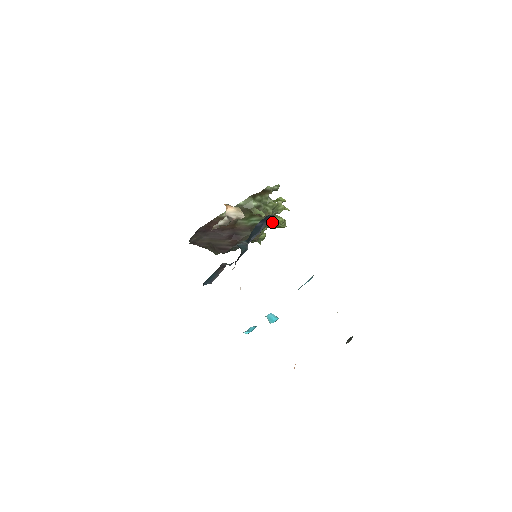
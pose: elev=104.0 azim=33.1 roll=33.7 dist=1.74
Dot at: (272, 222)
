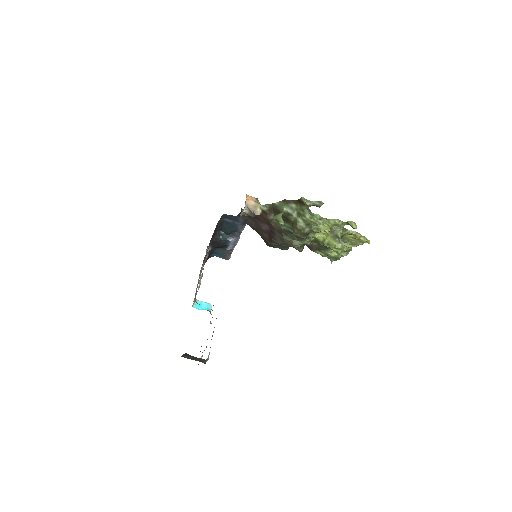
Dot at: (319, 240)
